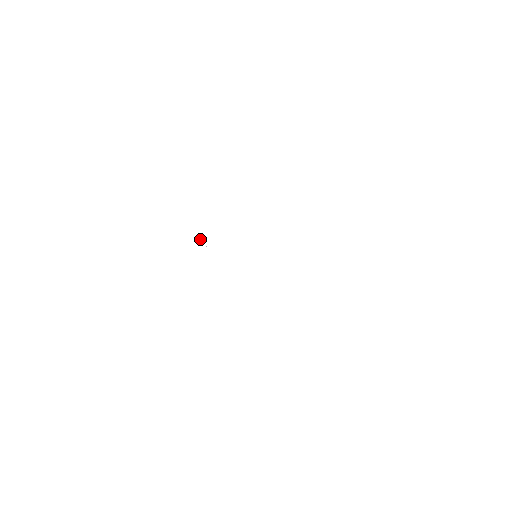
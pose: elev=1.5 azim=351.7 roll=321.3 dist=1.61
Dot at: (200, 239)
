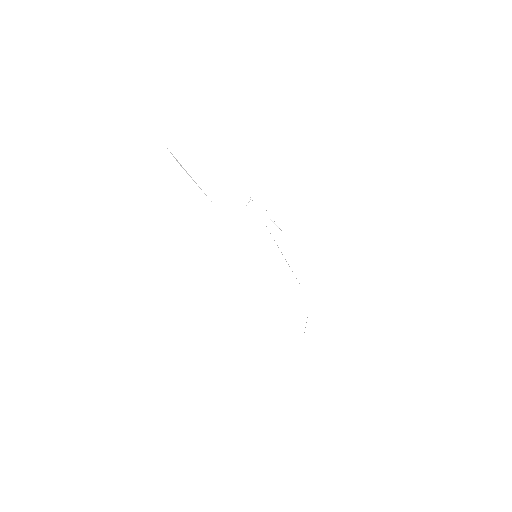
Dot at: occluded
